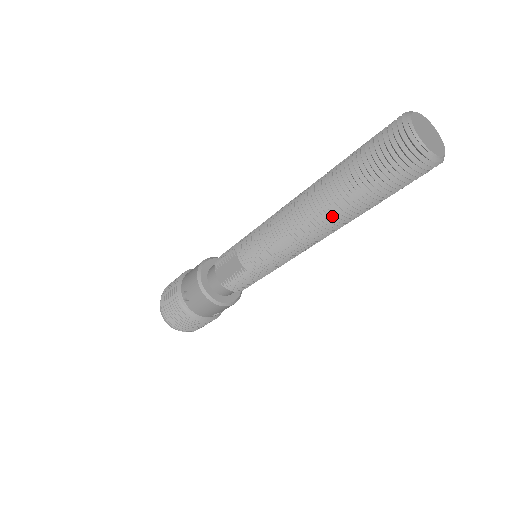
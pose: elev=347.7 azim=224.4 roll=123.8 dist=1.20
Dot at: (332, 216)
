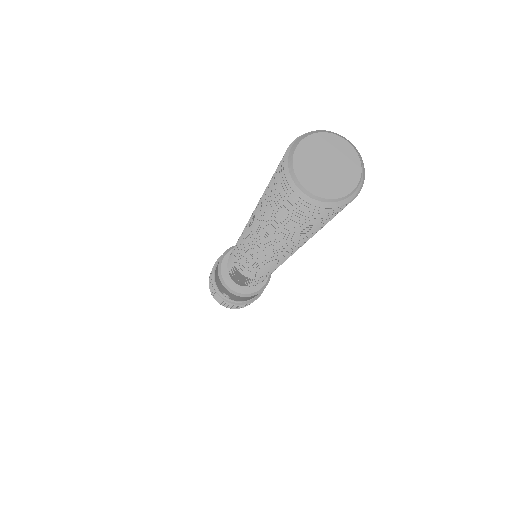
Dot at: (289, 248)
